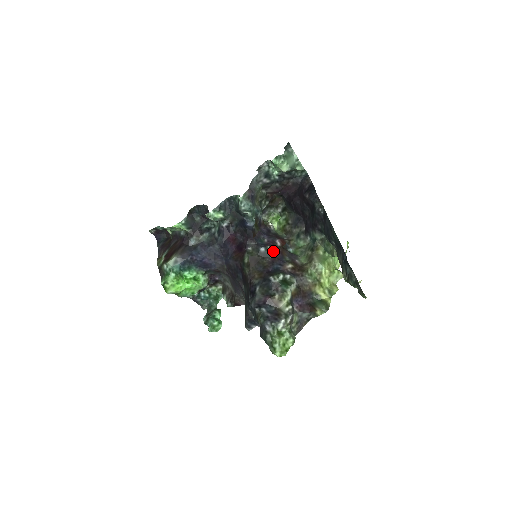
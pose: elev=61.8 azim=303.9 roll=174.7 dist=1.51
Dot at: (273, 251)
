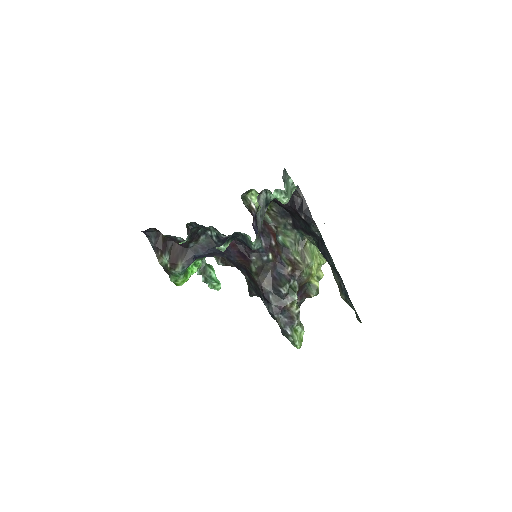
Dot at: (273, 256)
